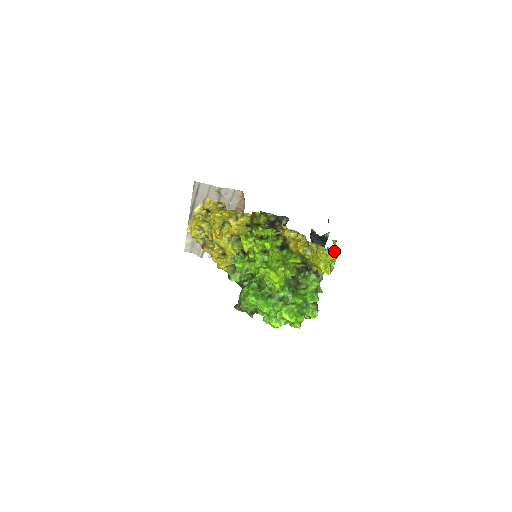
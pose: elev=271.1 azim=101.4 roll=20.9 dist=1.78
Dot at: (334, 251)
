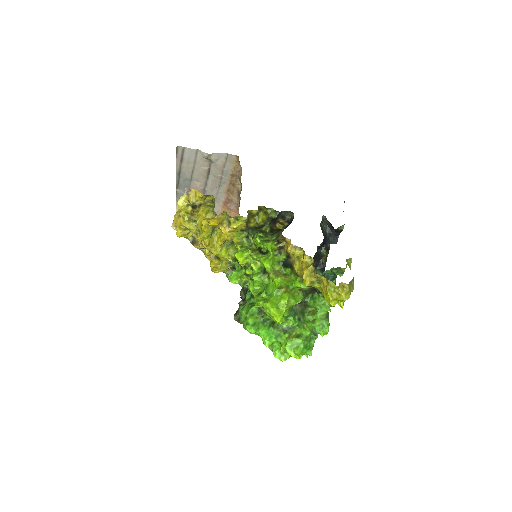
Dot at: (348, 288)
